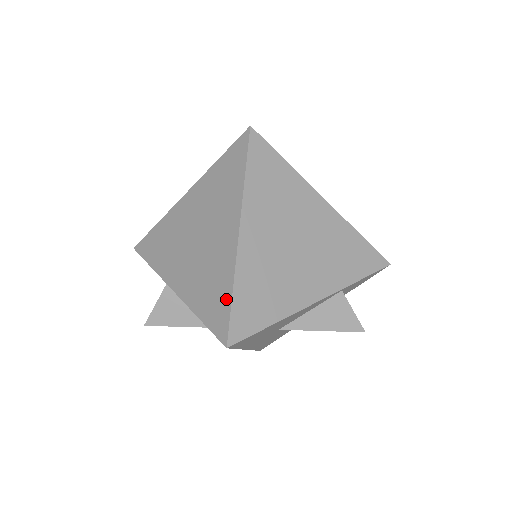
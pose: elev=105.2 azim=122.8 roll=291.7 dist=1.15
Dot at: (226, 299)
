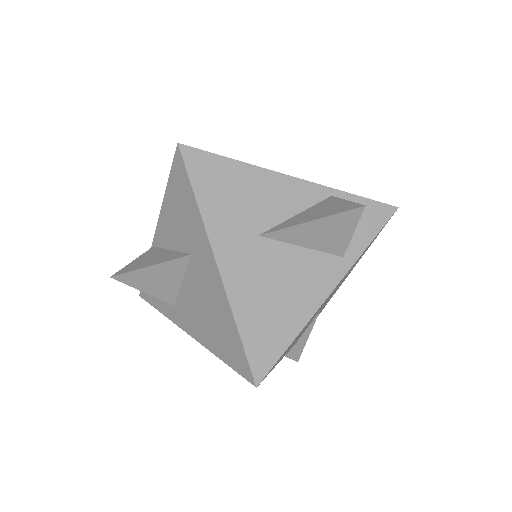
Dot at: occluded
